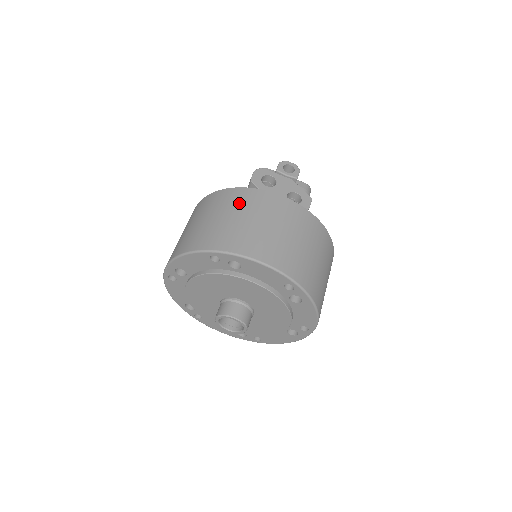
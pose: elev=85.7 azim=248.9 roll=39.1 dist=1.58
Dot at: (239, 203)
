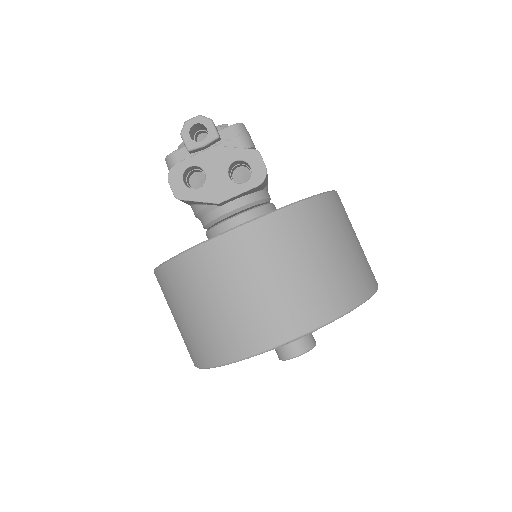
Dot at: (203, 280)
